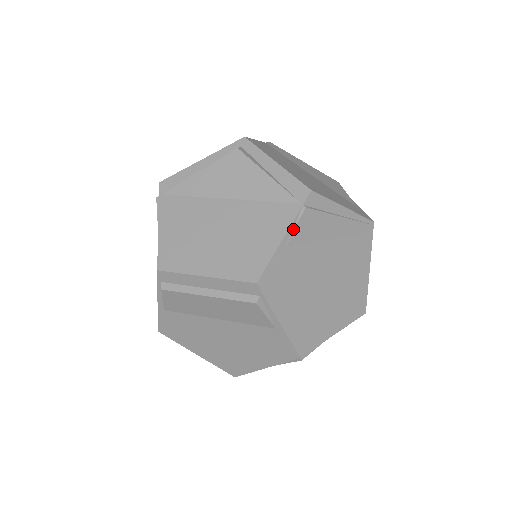
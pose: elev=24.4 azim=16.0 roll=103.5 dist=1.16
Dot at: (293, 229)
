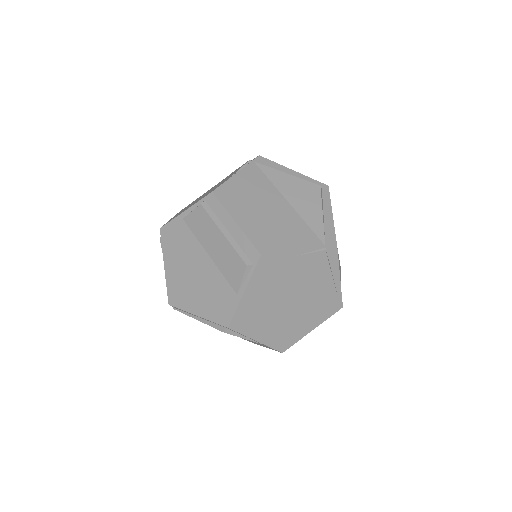
Dot at: (307, 253)
